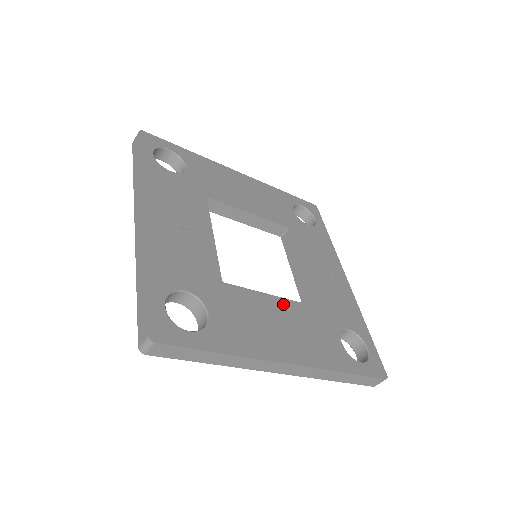
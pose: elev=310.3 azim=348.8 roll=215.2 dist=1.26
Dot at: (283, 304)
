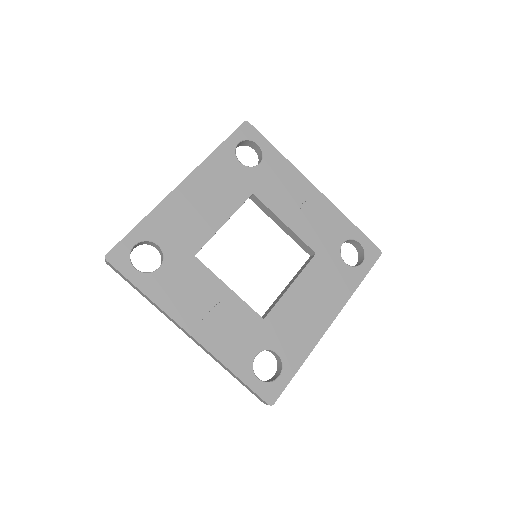
Dot at: (300, 283)
